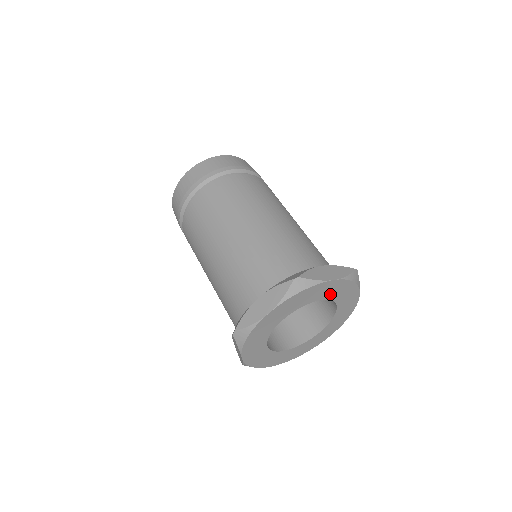
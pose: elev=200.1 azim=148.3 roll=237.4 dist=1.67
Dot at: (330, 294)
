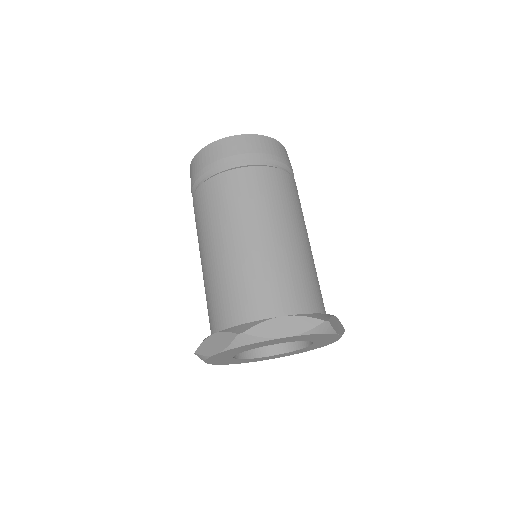
Dot at: (320, 340)
